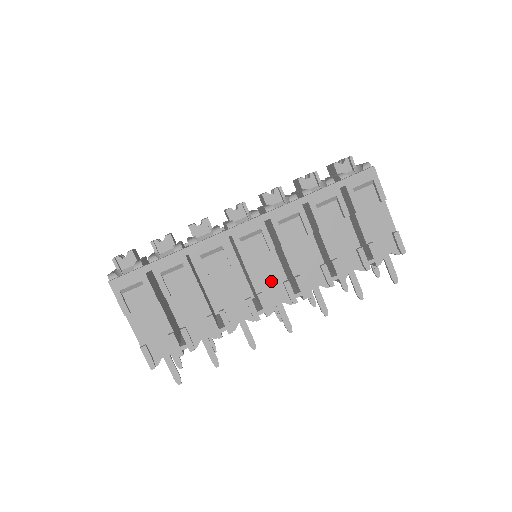
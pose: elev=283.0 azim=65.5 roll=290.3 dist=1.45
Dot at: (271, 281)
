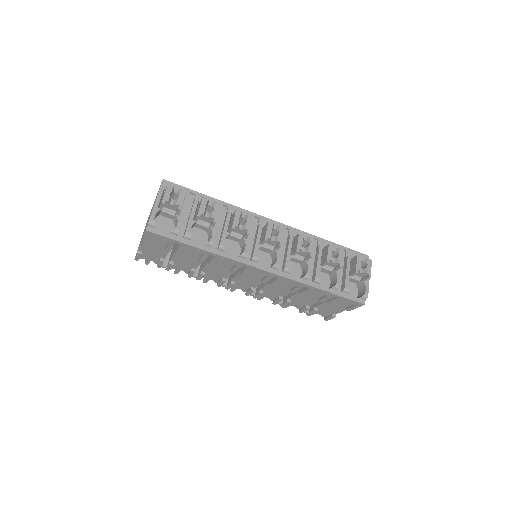
Dot at: (246, 283)
